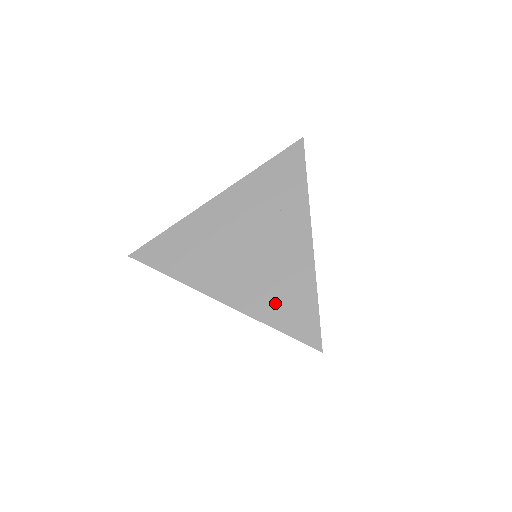
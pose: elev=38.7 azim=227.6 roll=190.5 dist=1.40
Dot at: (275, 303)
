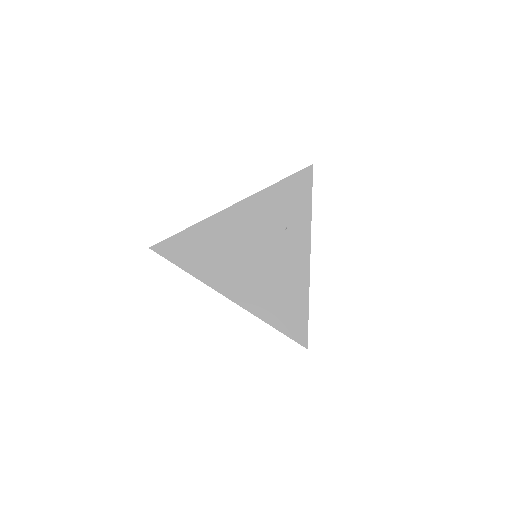
Dot at: (274, 306)
